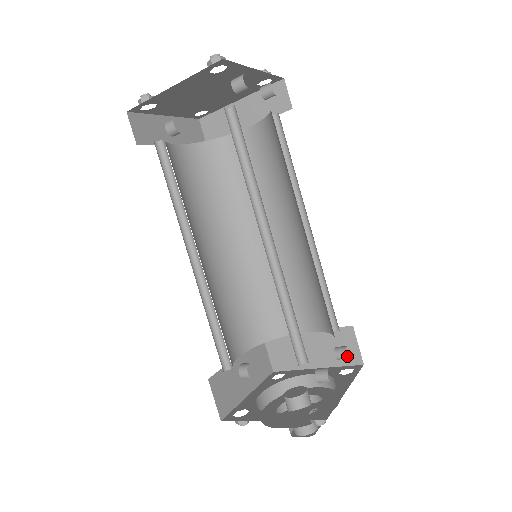
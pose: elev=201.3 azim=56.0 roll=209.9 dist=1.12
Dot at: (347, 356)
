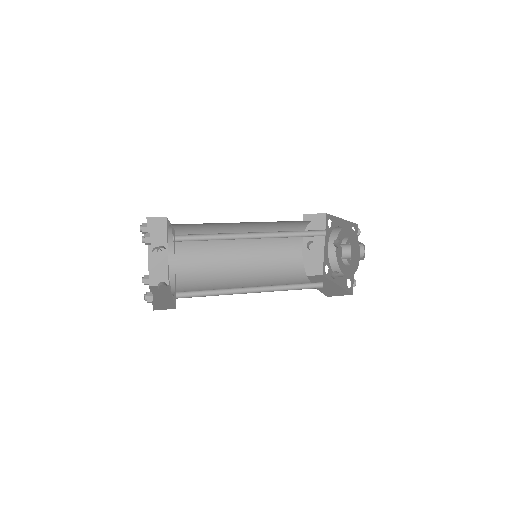
Dot at: occluded
